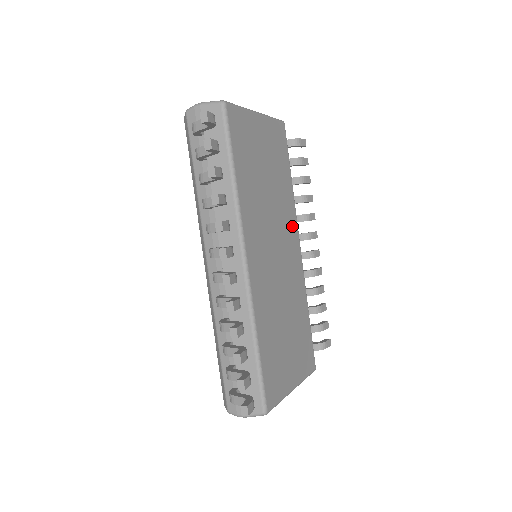
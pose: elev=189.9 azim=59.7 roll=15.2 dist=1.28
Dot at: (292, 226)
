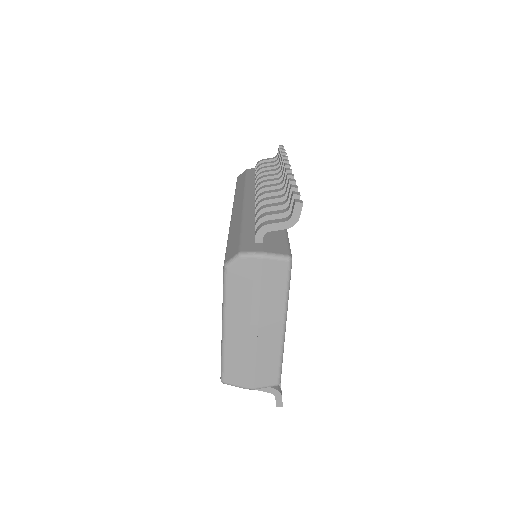
Dot at: occluded
